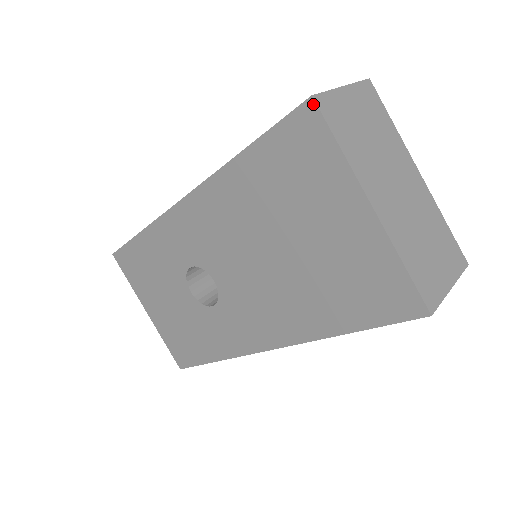
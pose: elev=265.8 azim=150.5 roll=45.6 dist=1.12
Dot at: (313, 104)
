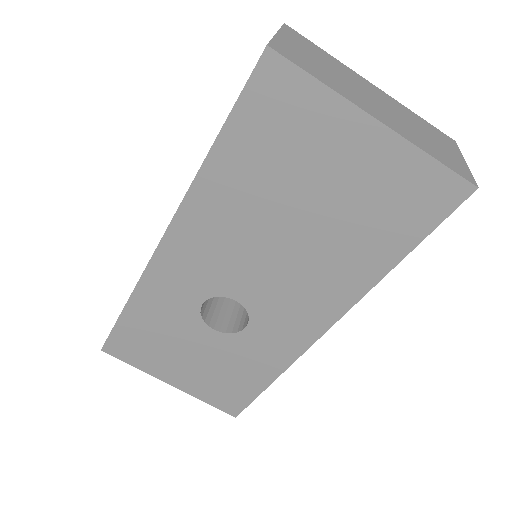
Dot at: (272, 53)
